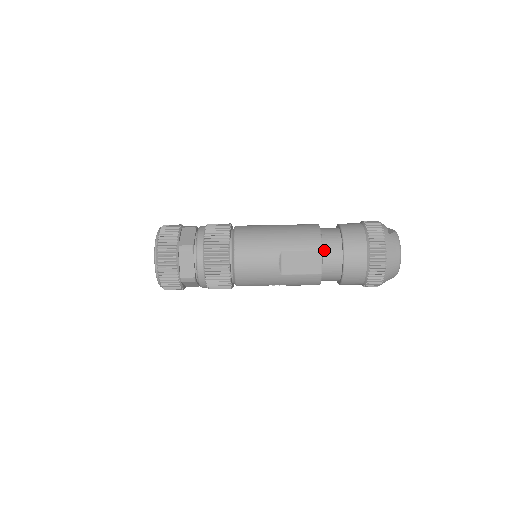
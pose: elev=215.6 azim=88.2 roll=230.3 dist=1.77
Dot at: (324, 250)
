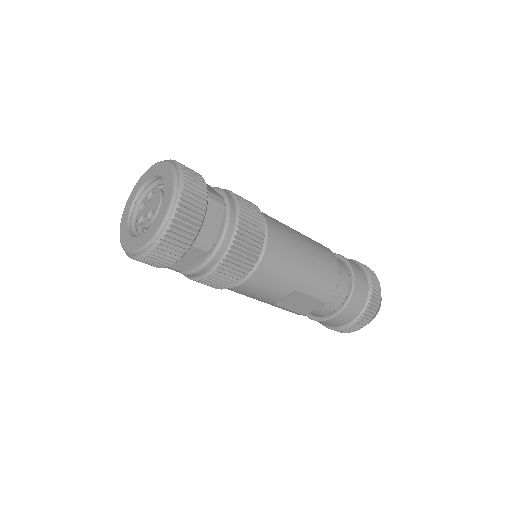
Dot at: occluded
